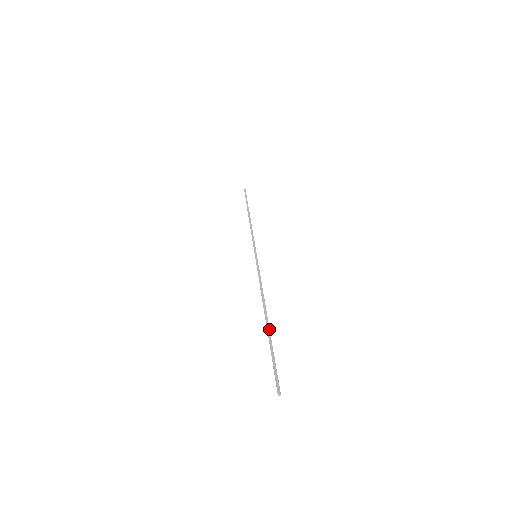
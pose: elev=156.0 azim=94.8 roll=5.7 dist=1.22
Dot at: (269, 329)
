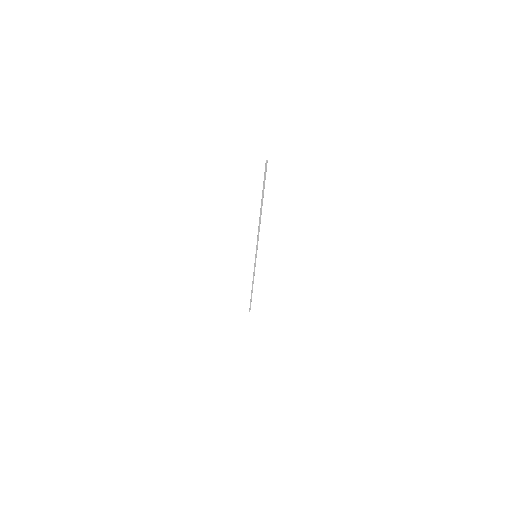
Dot at: (262, 201)
